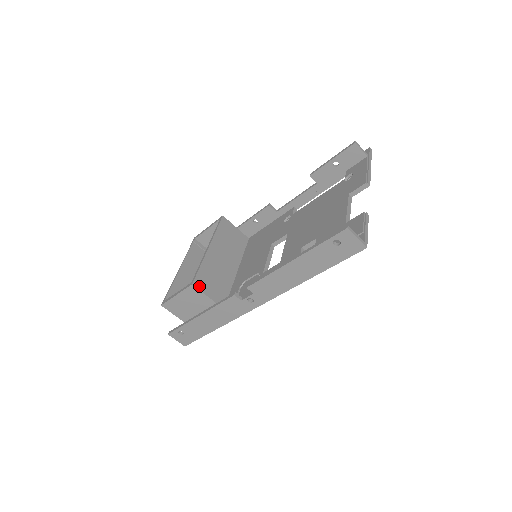
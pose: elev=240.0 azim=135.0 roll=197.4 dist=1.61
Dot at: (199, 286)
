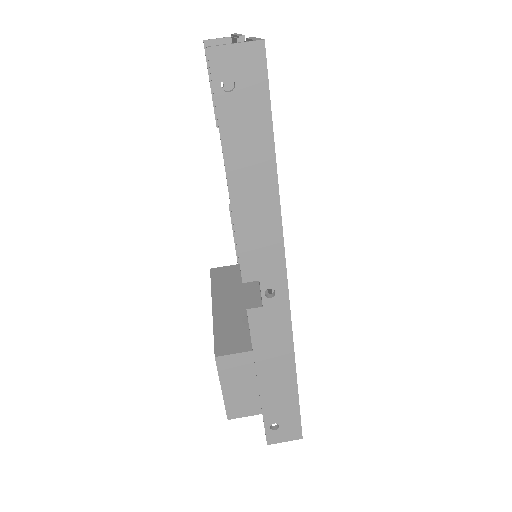
Dot at: (226, 351)
